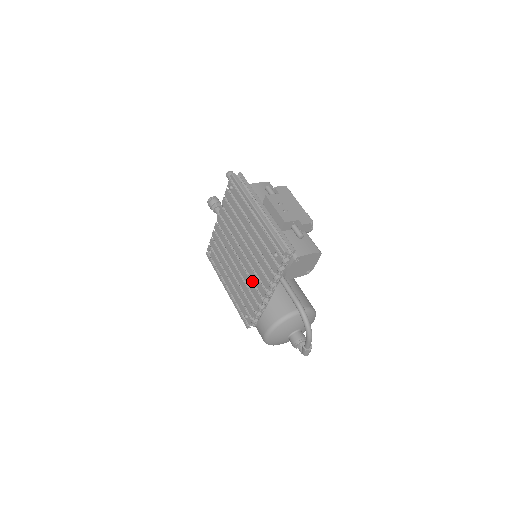
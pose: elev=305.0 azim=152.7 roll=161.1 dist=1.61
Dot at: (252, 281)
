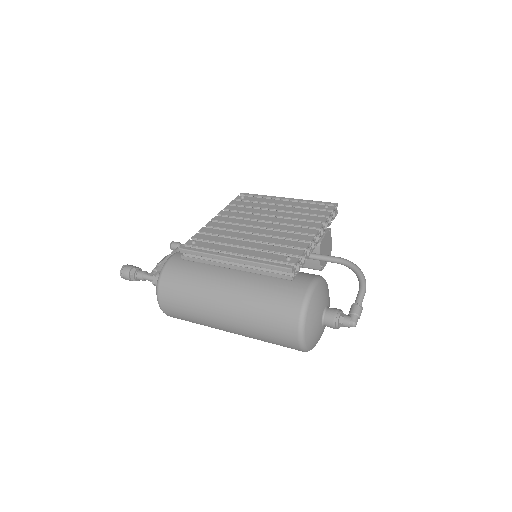
Dot at: (289, 235)
